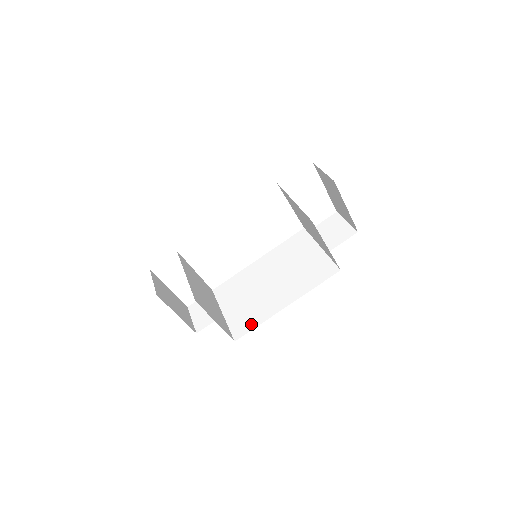
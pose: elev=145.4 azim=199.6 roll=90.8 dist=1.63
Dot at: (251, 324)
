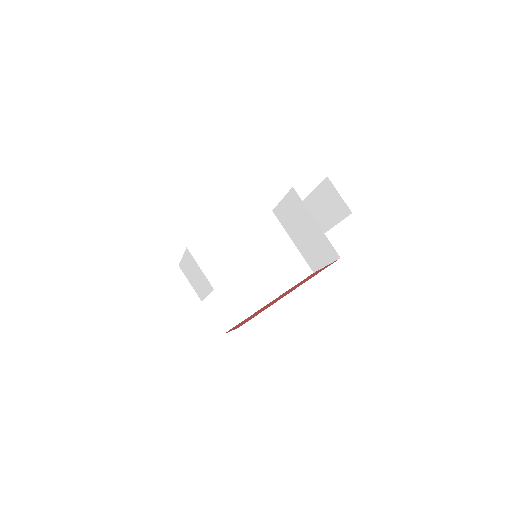
Dot at: (237, 317)
